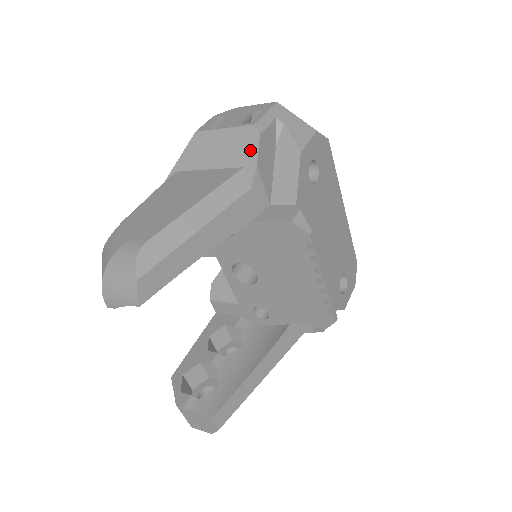
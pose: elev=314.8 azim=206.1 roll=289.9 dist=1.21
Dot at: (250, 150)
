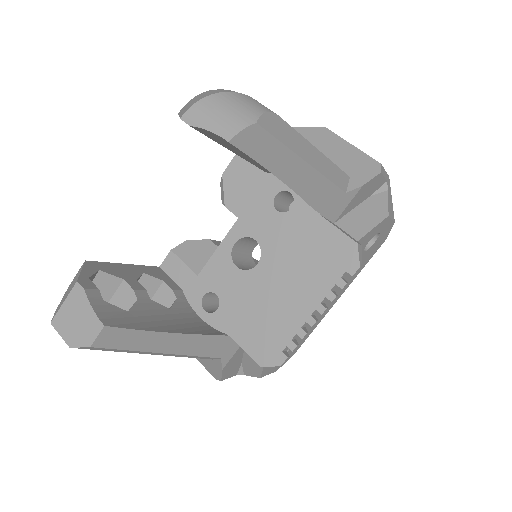
Dot at: (365, 173)
